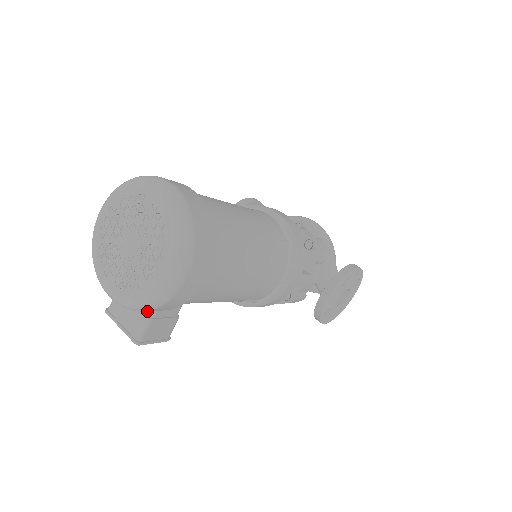
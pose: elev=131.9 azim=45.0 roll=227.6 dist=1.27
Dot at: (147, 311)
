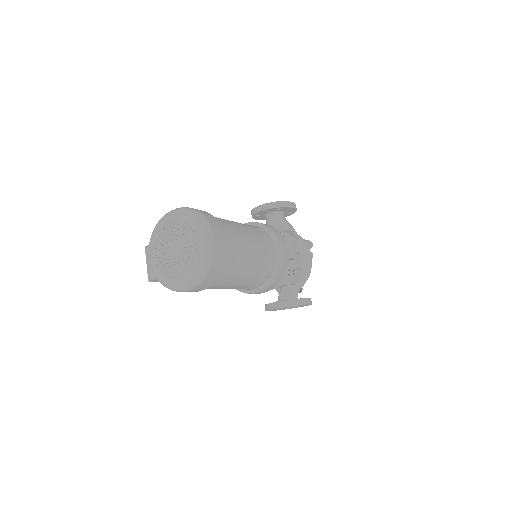
Dot at: occluded
